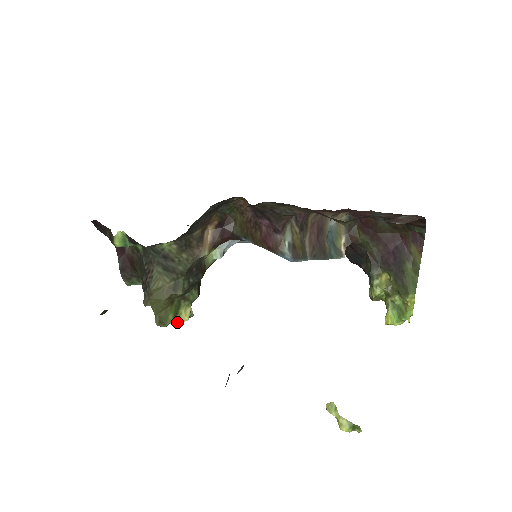
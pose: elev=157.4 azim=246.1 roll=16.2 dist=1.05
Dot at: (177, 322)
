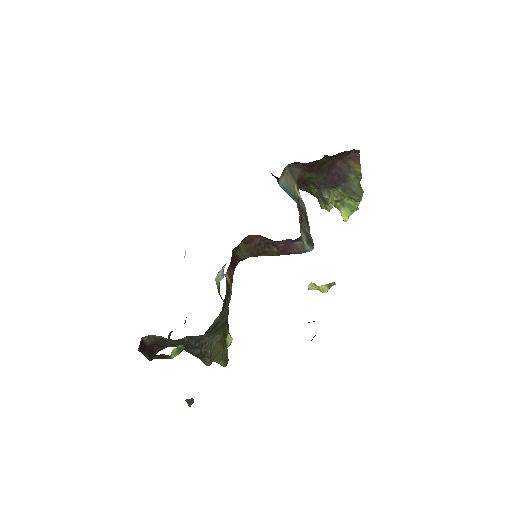
Dot at: occluded
